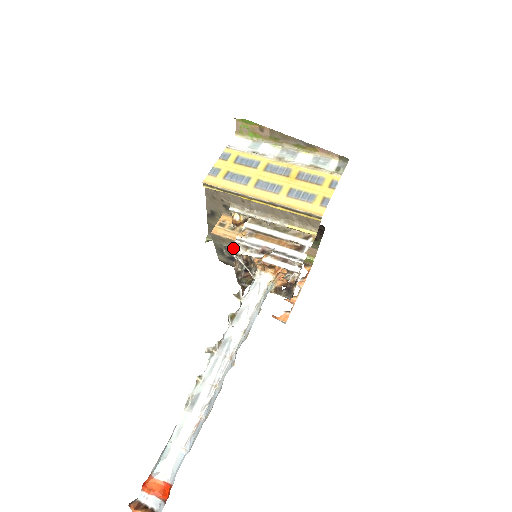
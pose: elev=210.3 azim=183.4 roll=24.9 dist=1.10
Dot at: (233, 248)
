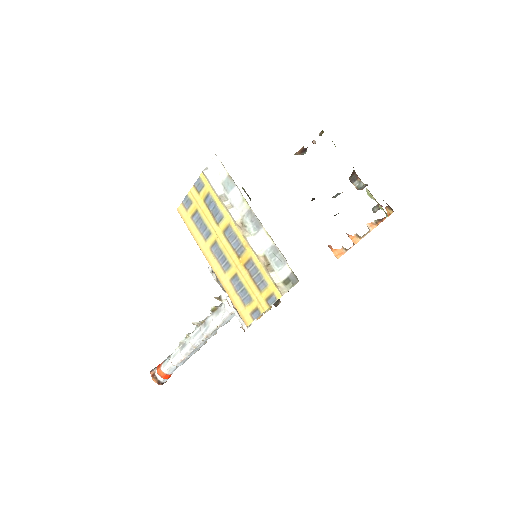
Dot at: (210, 269)
